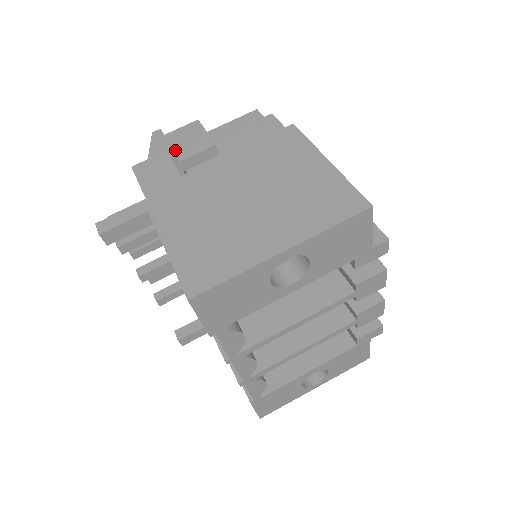
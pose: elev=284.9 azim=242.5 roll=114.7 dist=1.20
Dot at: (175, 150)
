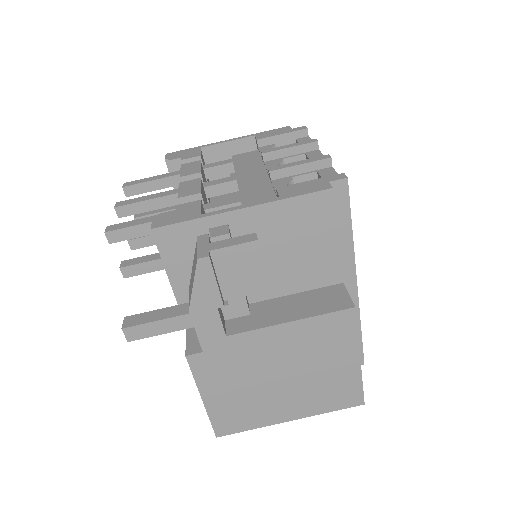
Dot at: (221, 283)
